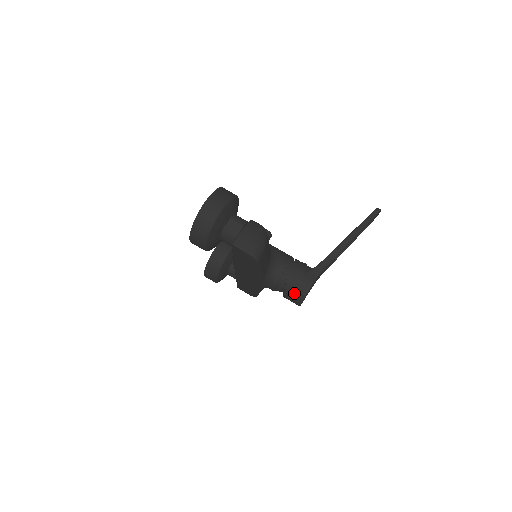
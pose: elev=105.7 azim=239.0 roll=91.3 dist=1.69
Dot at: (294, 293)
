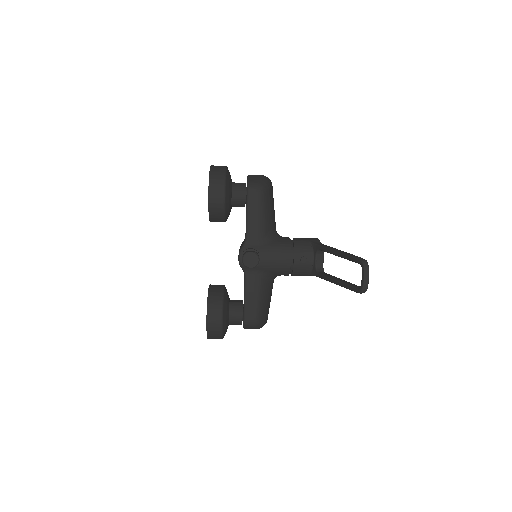
Dot at: occluded
